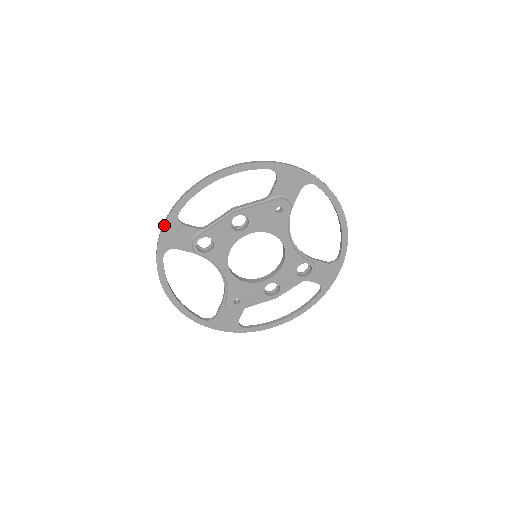
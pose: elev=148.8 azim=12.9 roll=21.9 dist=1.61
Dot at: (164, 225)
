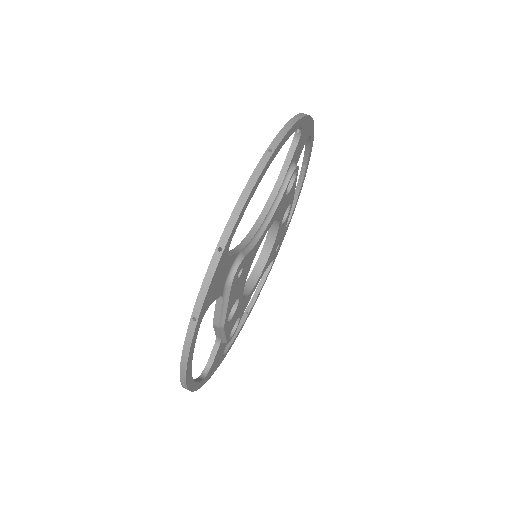
Dot at: occluded
